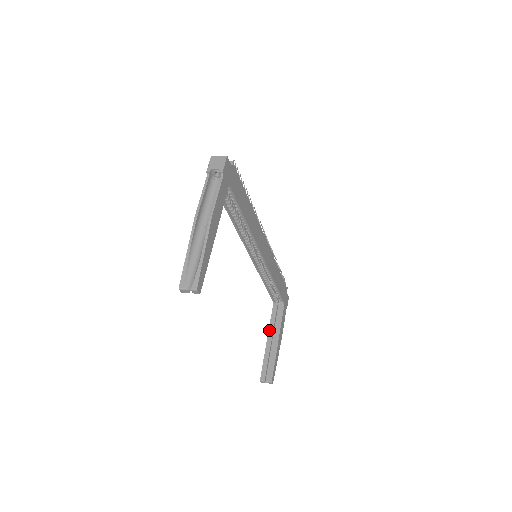
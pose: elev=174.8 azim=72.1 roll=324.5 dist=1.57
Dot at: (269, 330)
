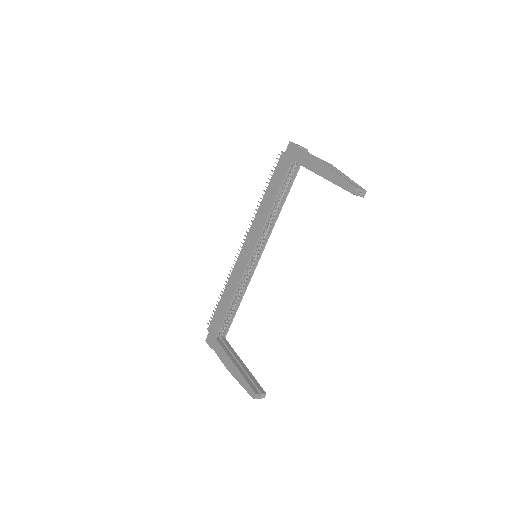
Dot at: (230, 357)
